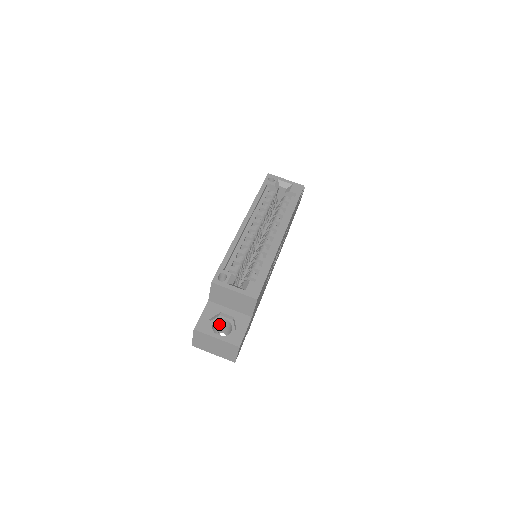
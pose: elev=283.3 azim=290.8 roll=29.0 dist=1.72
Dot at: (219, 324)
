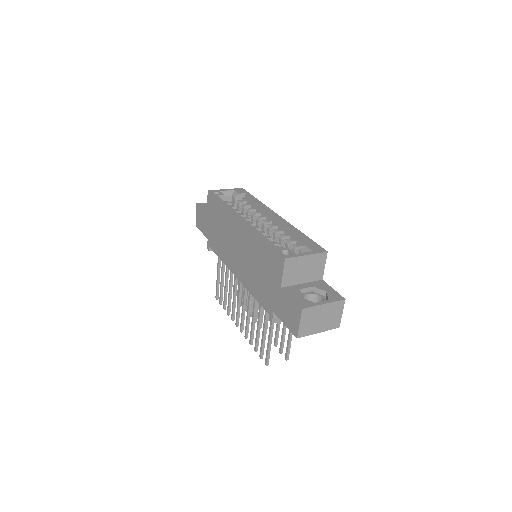
Dot at: occluded
